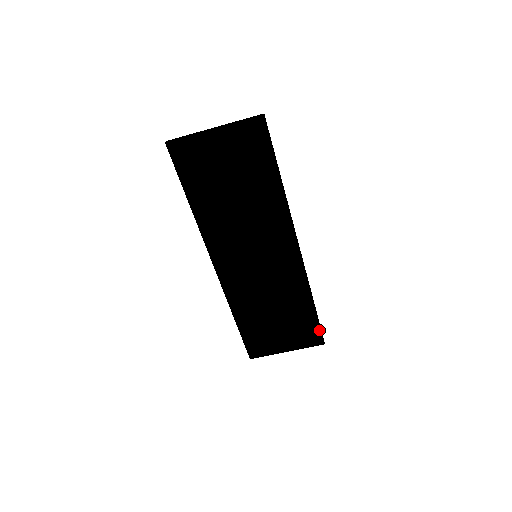
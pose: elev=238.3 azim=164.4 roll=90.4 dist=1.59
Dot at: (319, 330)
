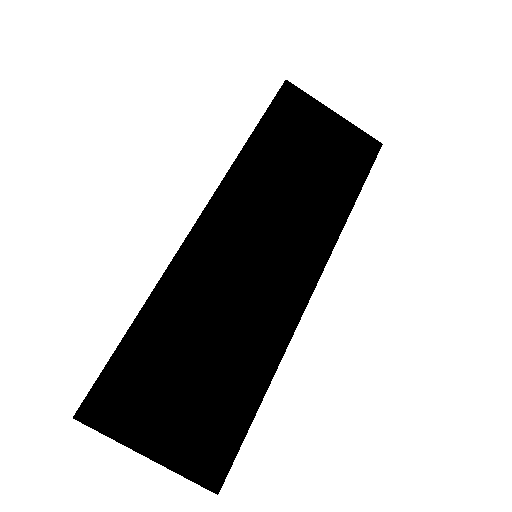
Dot at: (233, 453)
